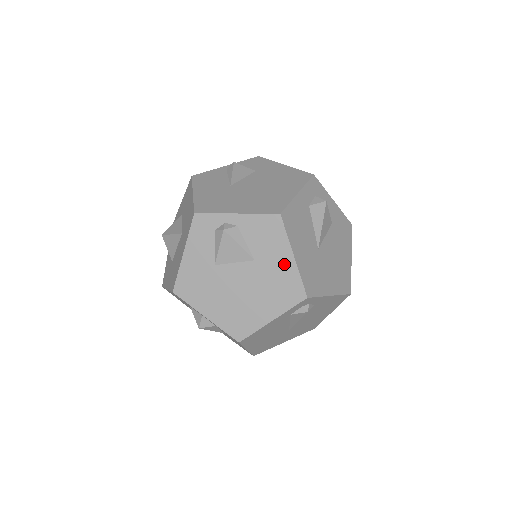
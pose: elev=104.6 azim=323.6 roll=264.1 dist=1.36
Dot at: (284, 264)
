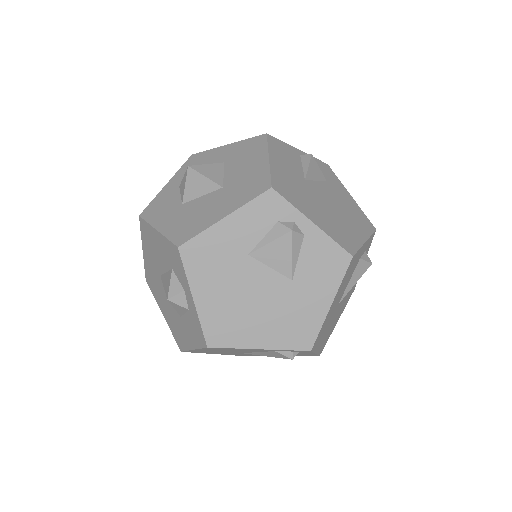
Dot at: (317, 305)
